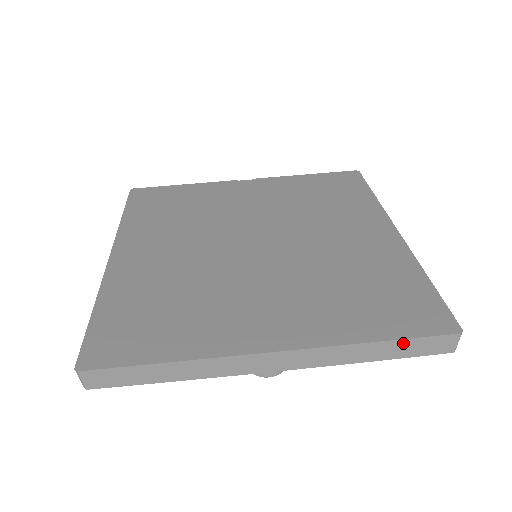
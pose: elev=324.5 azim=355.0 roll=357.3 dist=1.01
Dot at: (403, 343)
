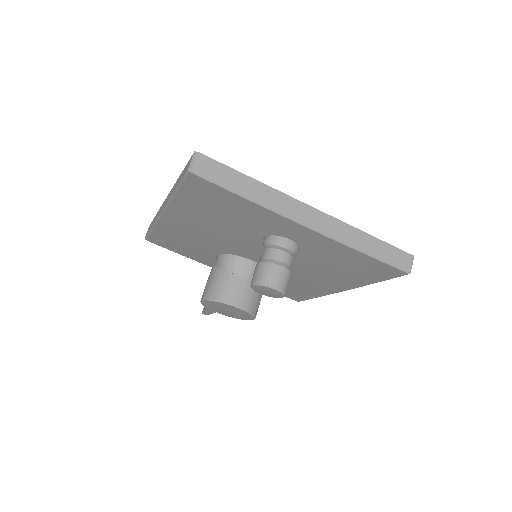
Dot at: (384, 245)
